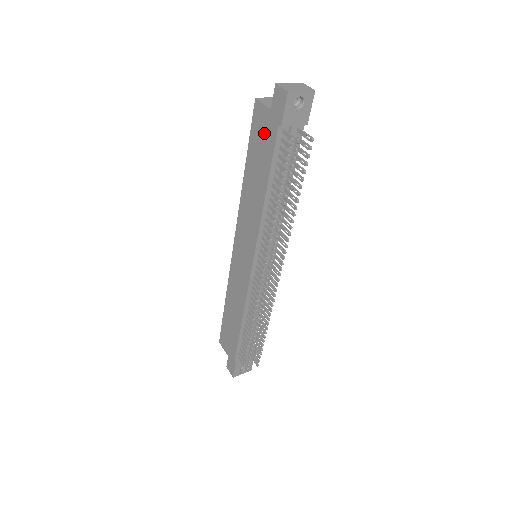
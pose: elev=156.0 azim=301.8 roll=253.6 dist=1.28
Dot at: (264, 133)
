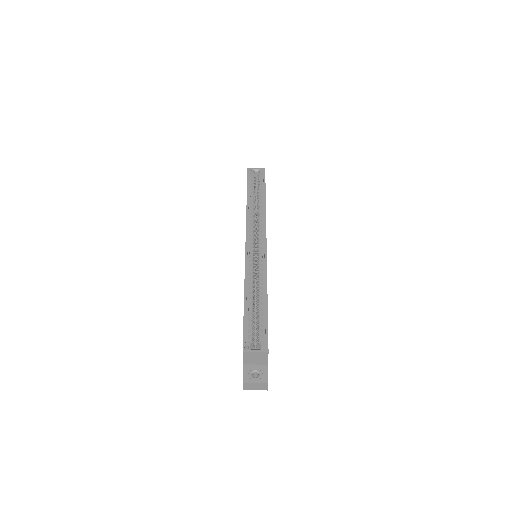
Dot at: occluded
